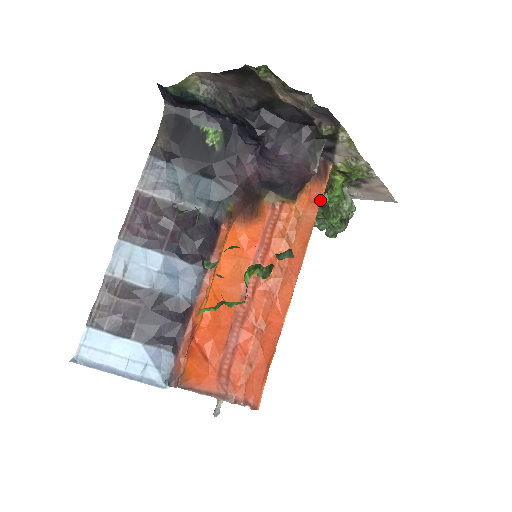
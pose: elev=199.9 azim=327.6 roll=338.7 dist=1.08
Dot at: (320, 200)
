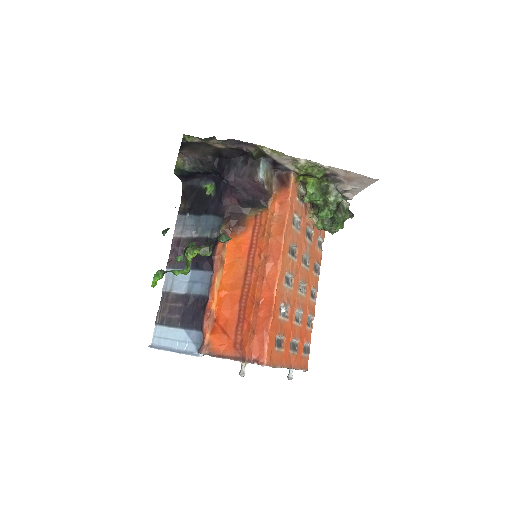
Dot at: (288, 201)
